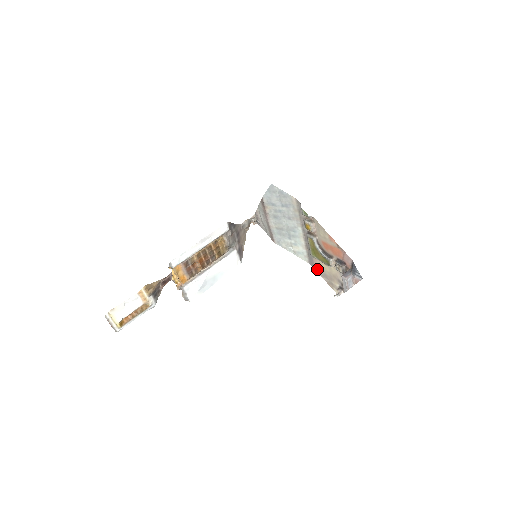
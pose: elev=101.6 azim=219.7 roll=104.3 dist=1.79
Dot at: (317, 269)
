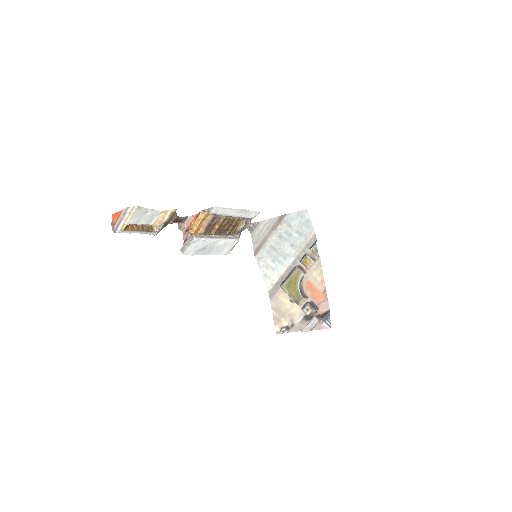
Dot at: (274, 301)
